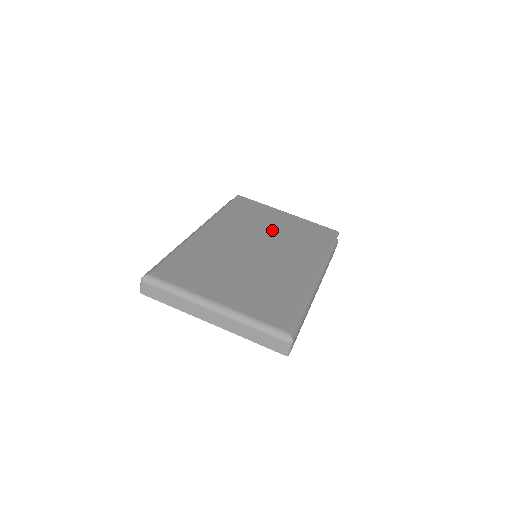
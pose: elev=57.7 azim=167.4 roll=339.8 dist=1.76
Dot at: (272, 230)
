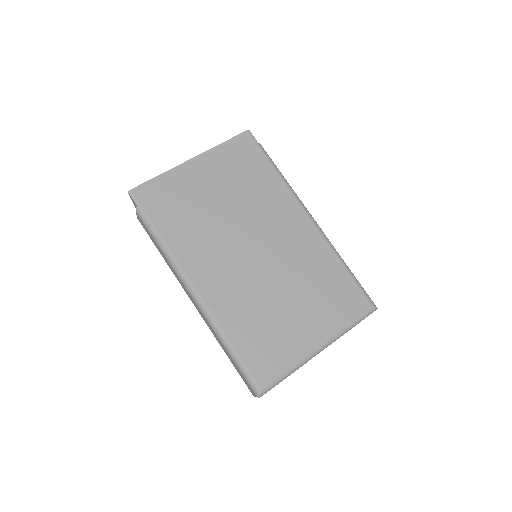
Dot at: (223, 207)
